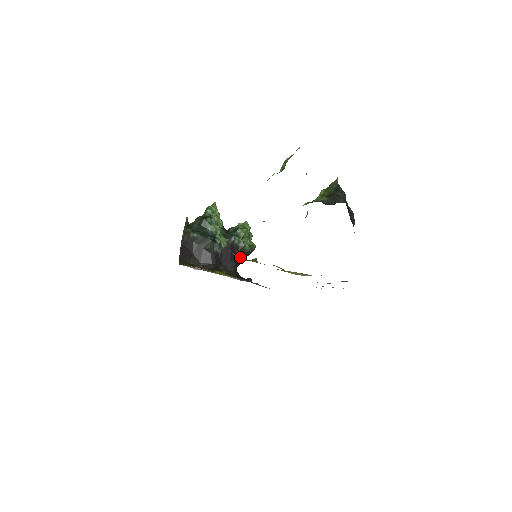
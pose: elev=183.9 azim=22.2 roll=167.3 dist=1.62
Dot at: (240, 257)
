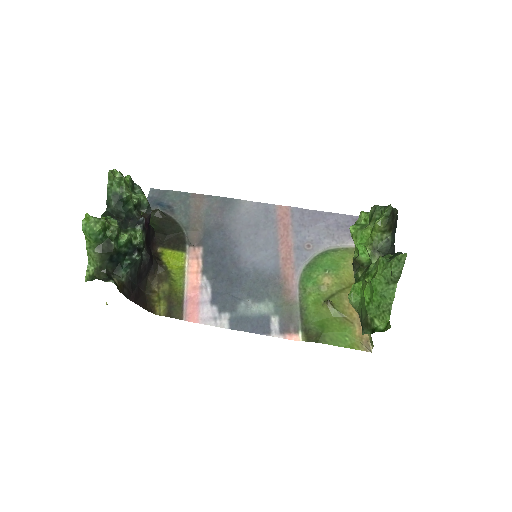
Dot at: (149, 217)
